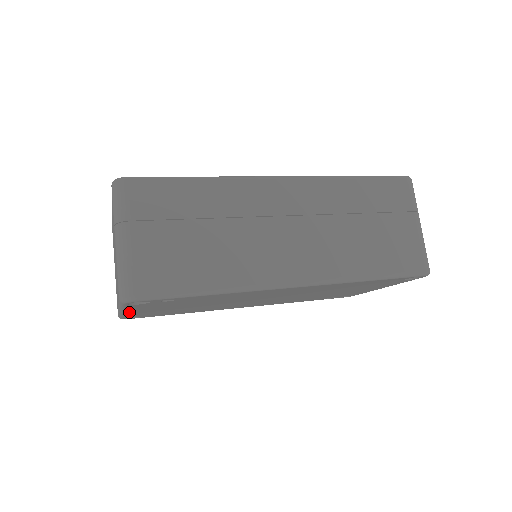
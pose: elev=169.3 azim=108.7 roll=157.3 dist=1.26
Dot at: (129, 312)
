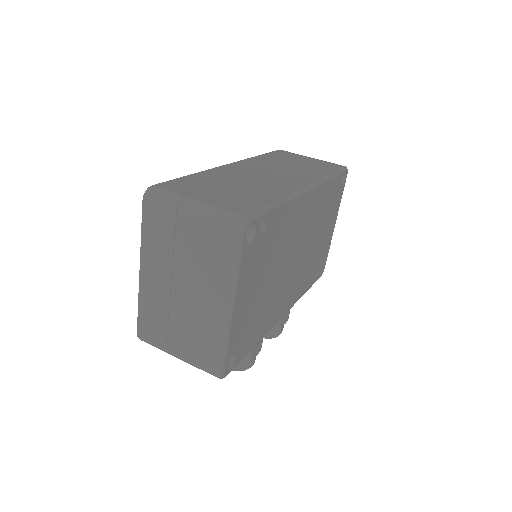
Dot at: (236, 309)
